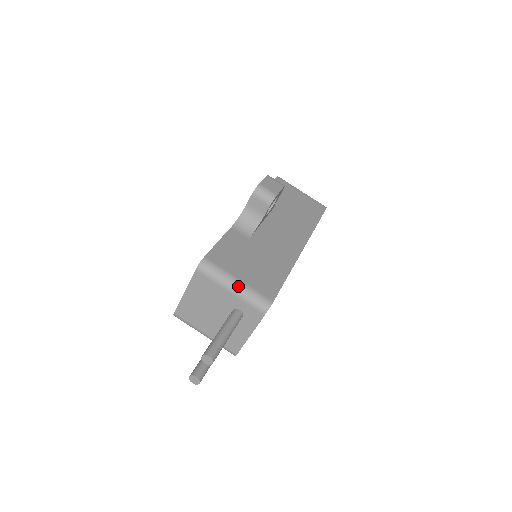
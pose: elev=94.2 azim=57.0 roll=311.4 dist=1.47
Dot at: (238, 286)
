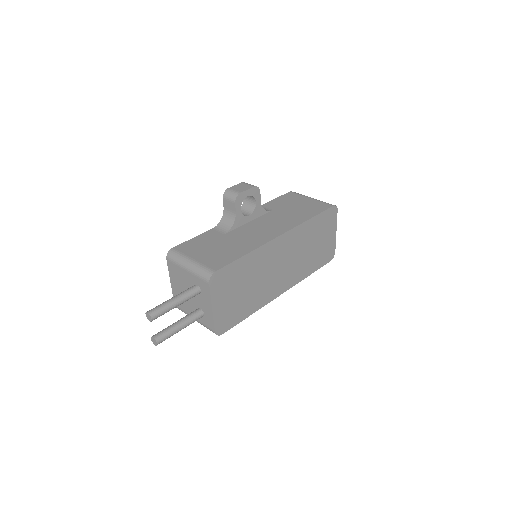
Dot at: (191, 264)
